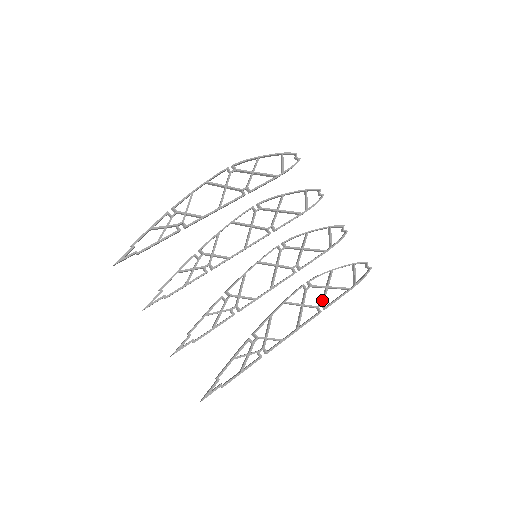
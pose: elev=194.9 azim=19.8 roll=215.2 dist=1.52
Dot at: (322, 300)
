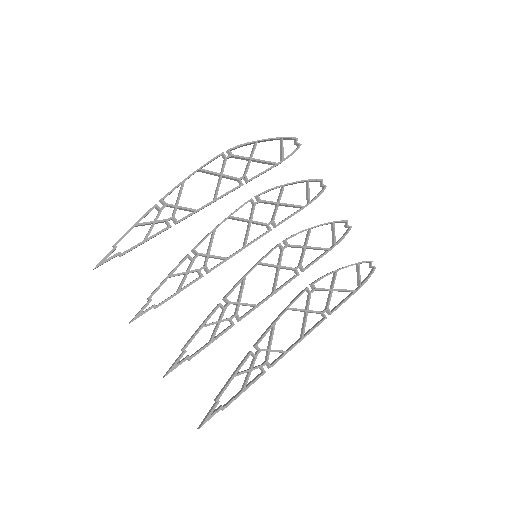
Dot at: (327, 304)
